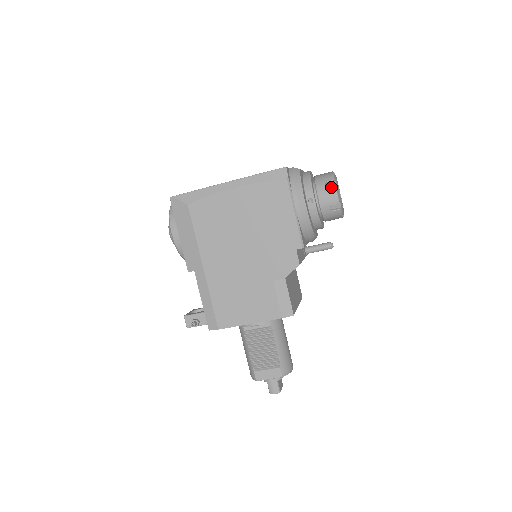
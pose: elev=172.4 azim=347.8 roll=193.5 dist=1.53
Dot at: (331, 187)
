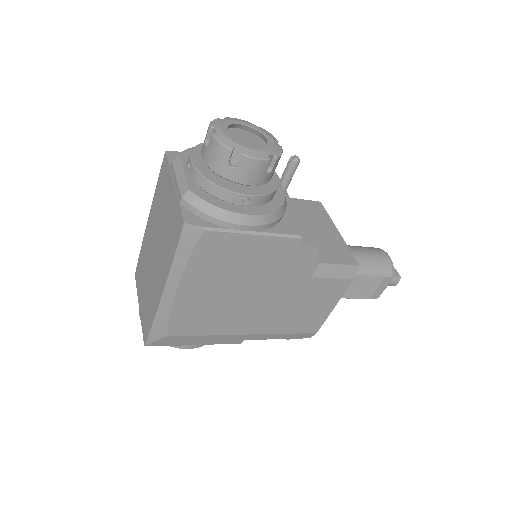
Dot at: (241, 162)
